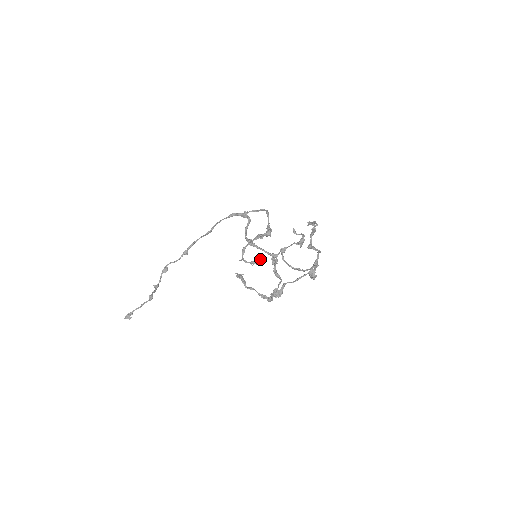
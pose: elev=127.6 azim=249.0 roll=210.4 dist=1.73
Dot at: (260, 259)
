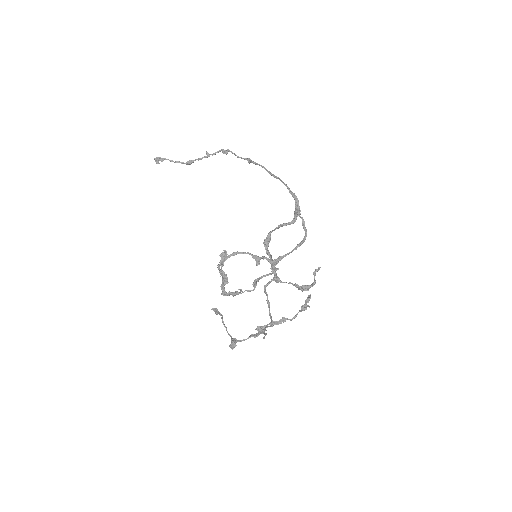
Dot at: (227, 282)
